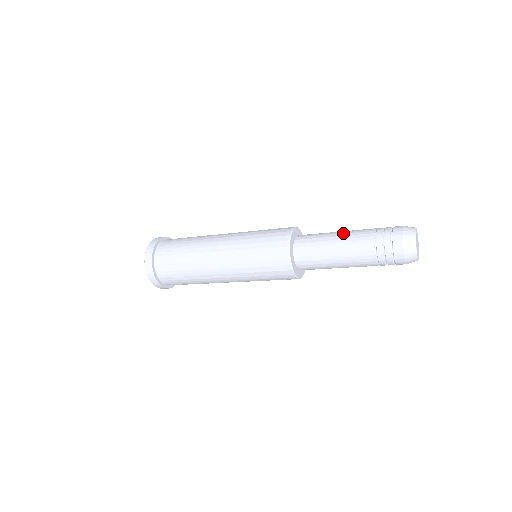
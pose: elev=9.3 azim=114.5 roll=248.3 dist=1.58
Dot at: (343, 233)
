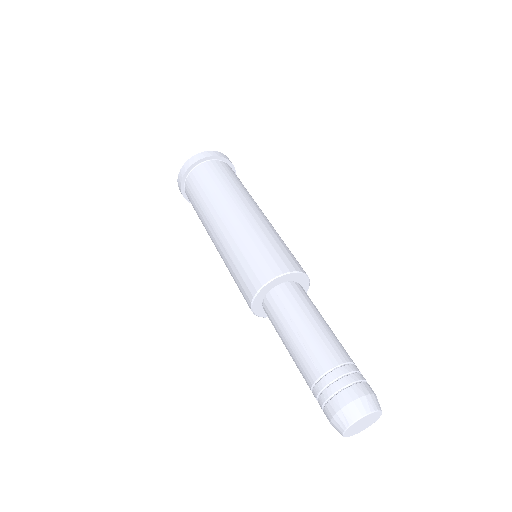
Dot at: (291, 350)
